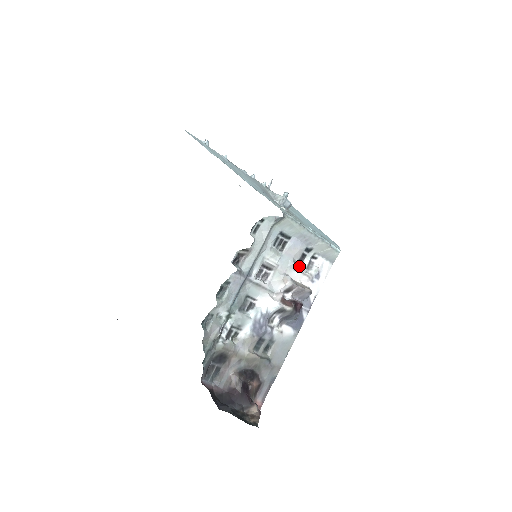
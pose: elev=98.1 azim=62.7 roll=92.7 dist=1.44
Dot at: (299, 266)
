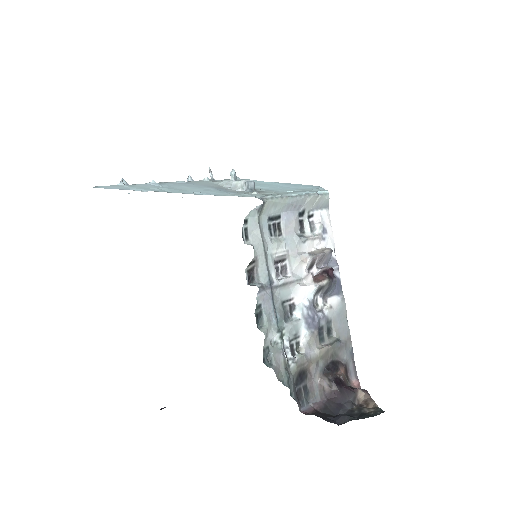
Dot at: (304, 235)
